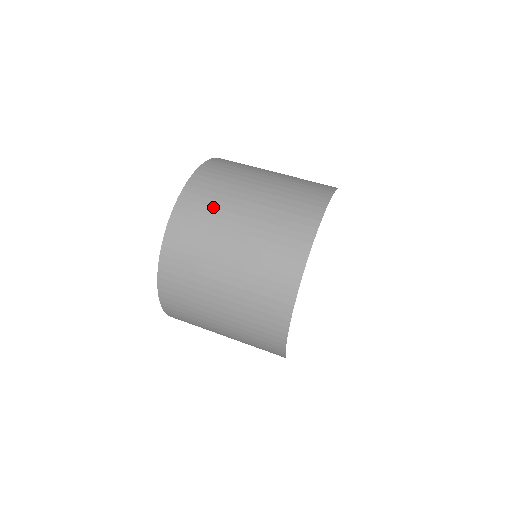
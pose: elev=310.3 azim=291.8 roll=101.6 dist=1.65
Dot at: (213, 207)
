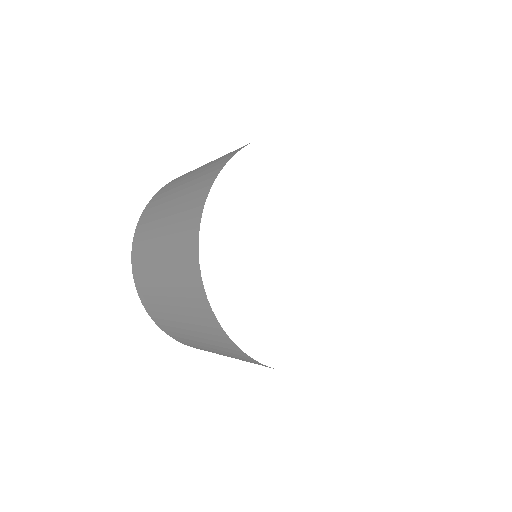
Dot at: occluded
